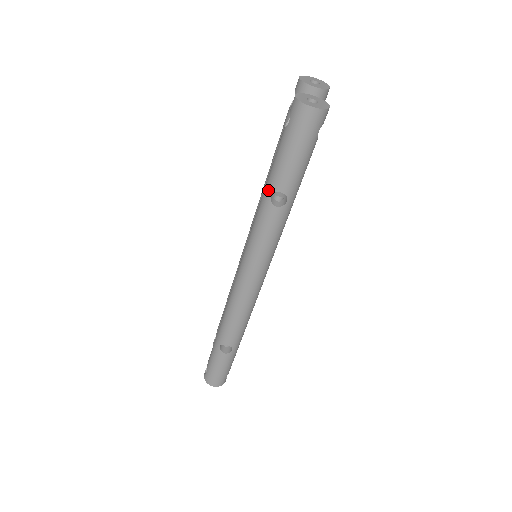
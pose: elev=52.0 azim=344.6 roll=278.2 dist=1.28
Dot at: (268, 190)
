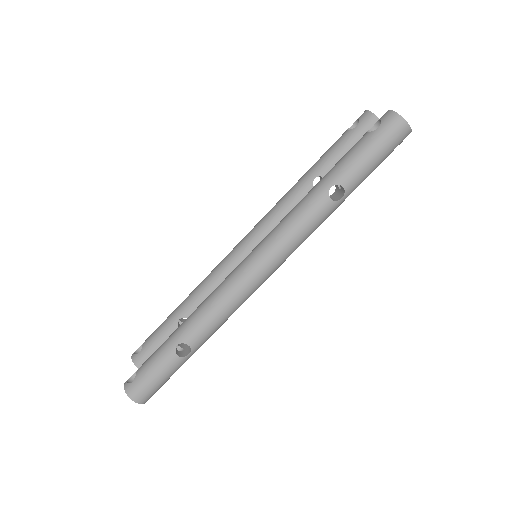
Dot at: (329, 181)
